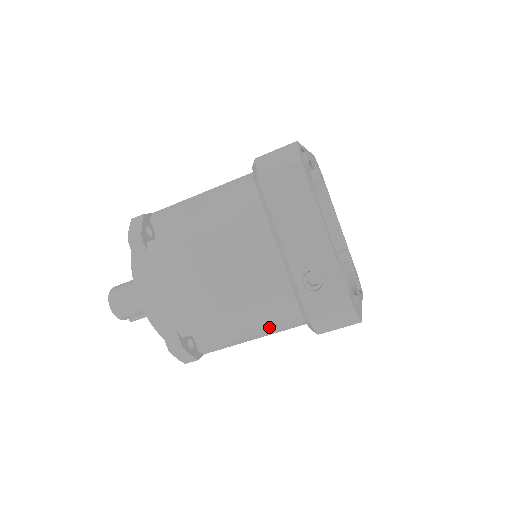
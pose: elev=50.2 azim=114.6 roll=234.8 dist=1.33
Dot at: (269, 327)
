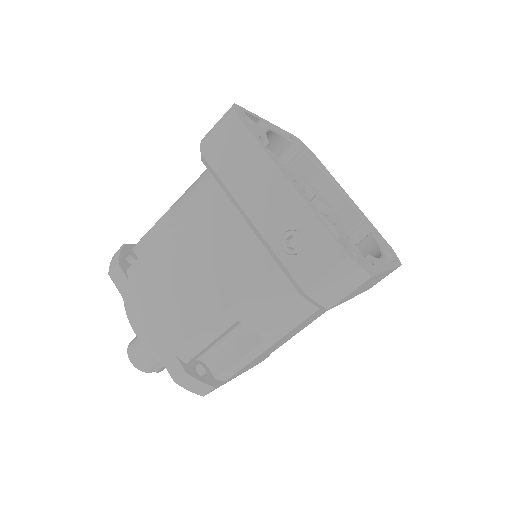
Dot at: (276, 323)
